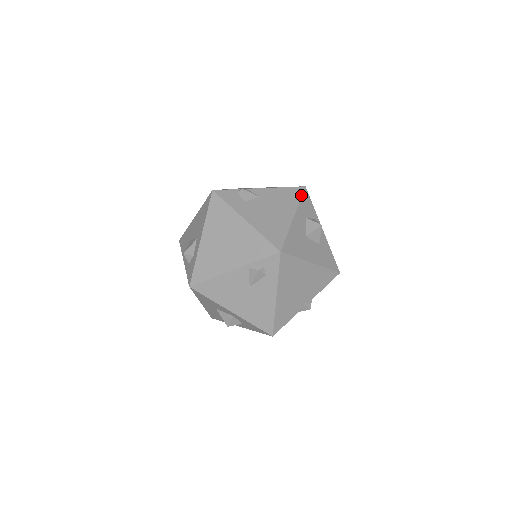
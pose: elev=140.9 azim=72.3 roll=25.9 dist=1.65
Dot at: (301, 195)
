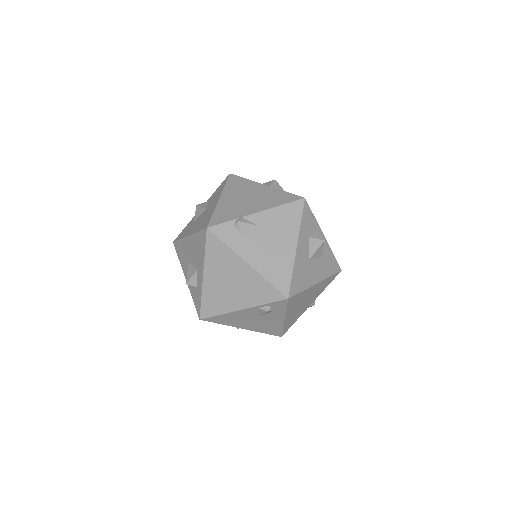
Dot at: (301, 213)
